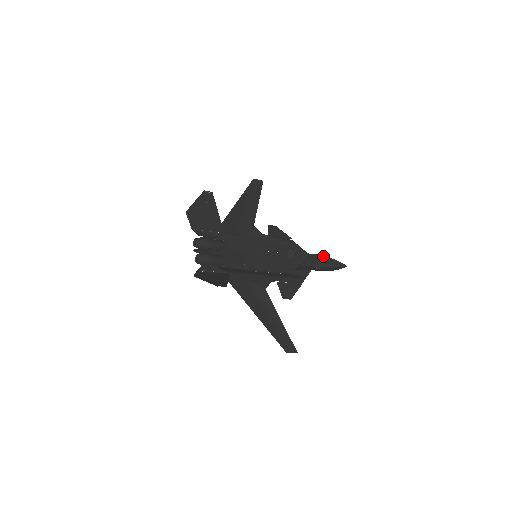
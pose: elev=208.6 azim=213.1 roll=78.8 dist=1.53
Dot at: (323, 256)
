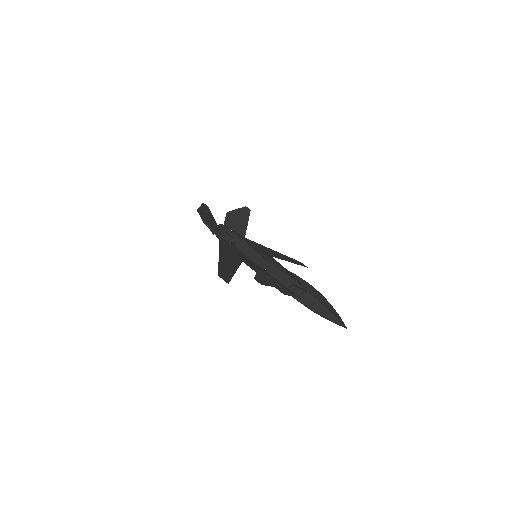
Dot at: (324, 306)
